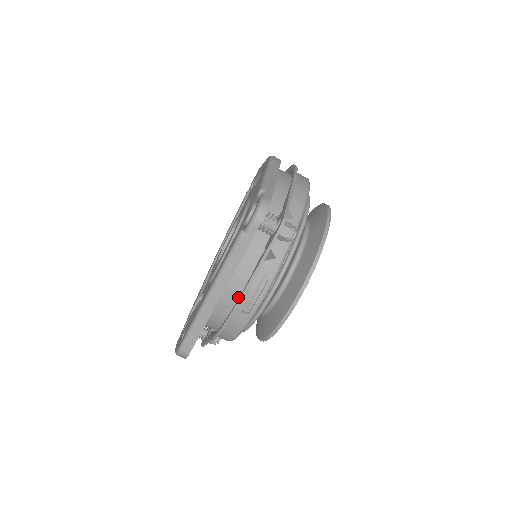
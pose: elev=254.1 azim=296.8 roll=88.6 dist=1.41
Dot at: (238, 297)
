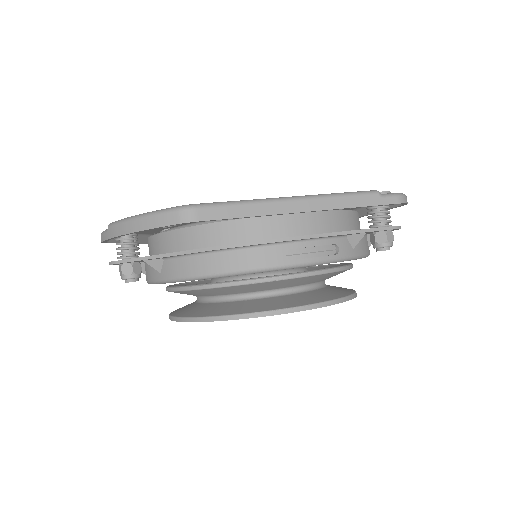
Dot at: occluded
